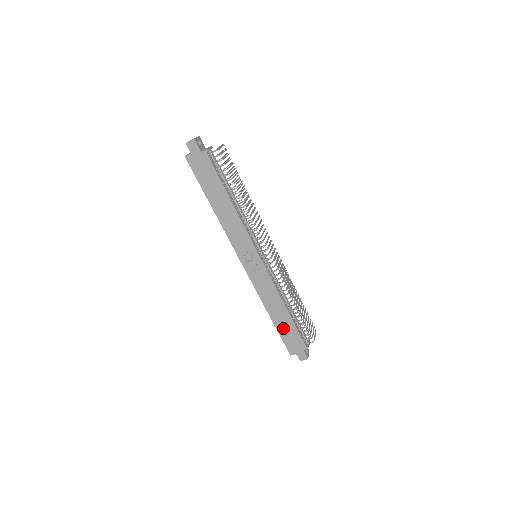
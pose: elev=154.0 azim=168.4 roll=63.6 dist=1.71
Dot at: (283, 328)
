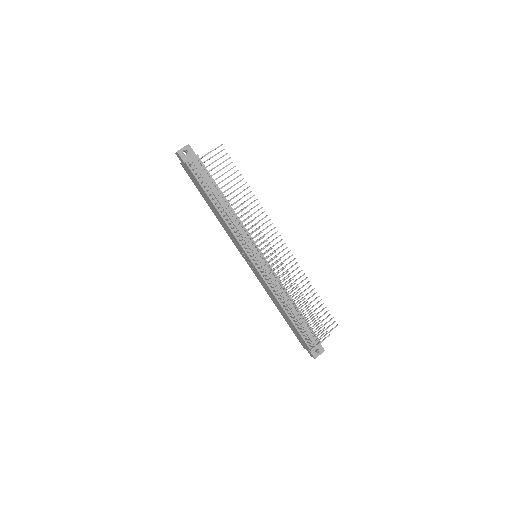
Dot at: (290, 324)
